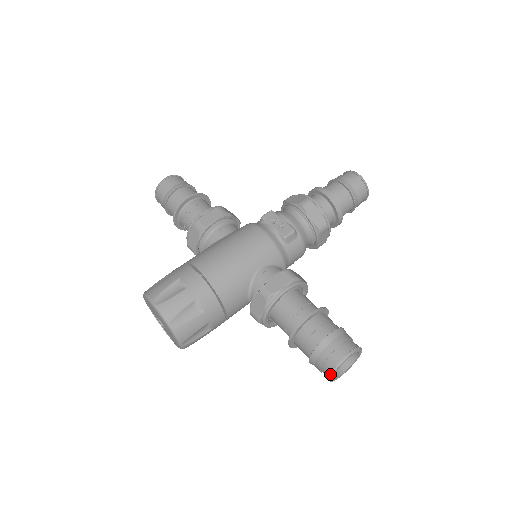
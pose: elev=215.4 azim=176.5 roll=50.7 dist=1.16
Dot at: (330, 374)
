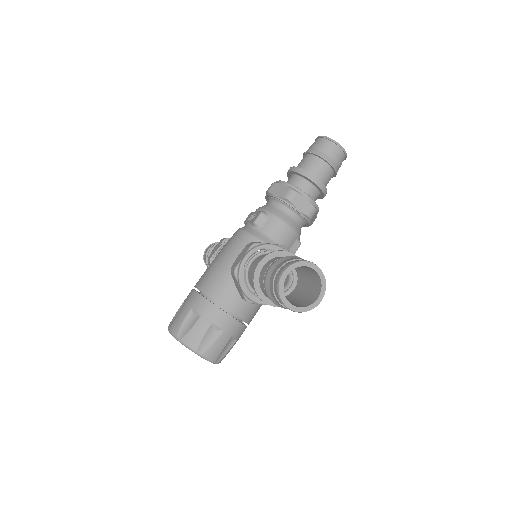
Dot at: (280, 301)
